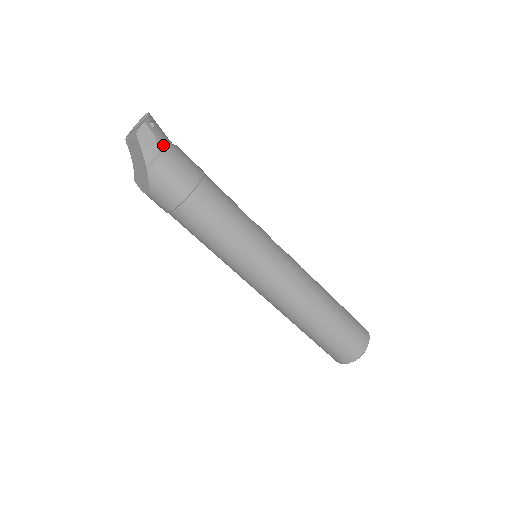
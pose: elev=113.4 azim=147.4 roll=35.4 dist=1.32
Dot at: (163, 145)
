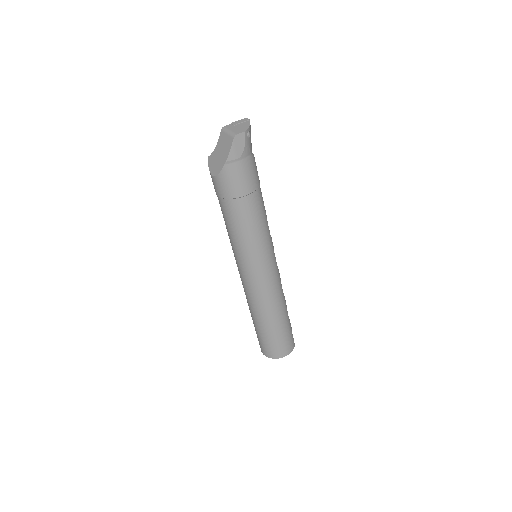
Dot at: (246, 153)
